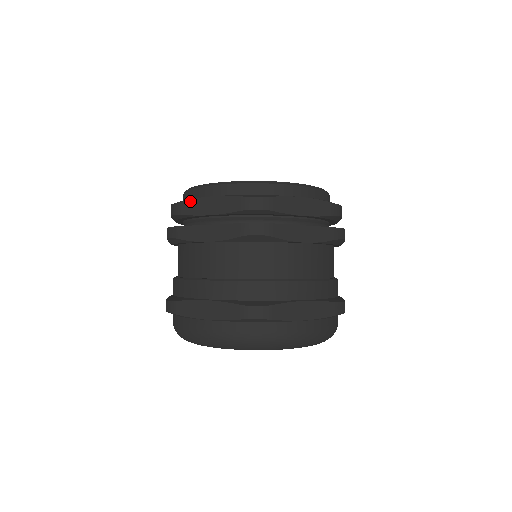
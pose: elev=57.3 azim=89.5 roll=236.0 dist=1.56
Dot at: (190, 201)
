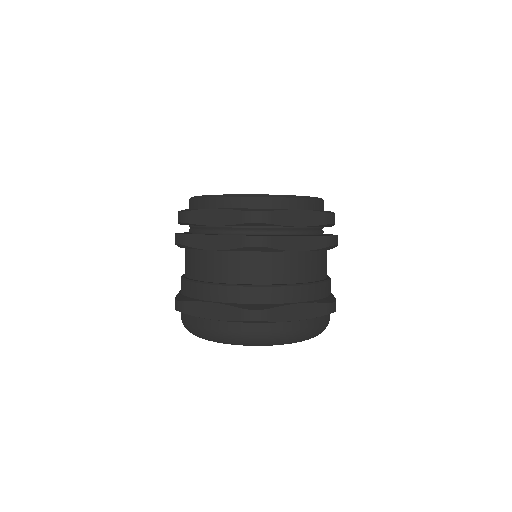
Dot at: (195, 211)
